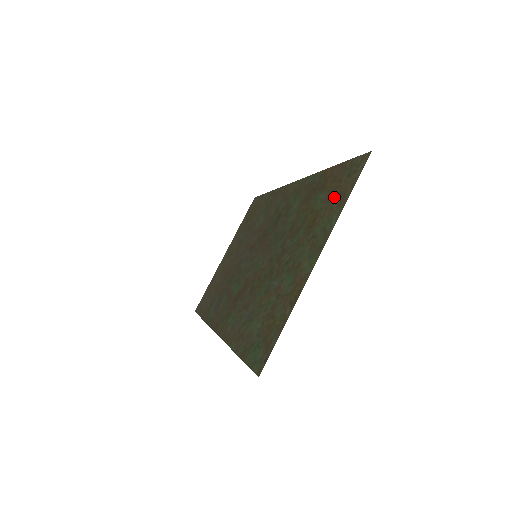
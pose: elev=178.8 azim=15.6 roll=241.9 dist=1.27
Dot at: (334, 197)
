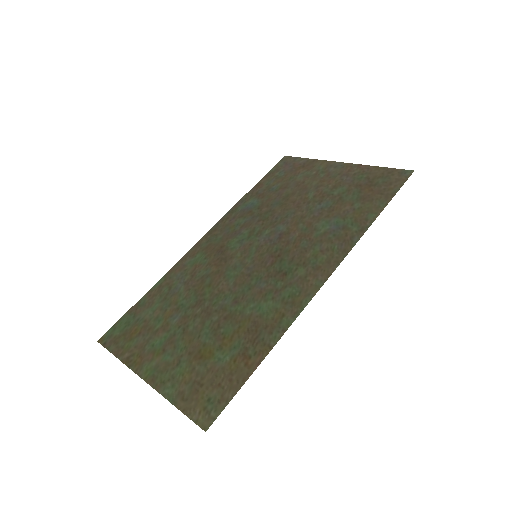
Dot at: (200, 383)
